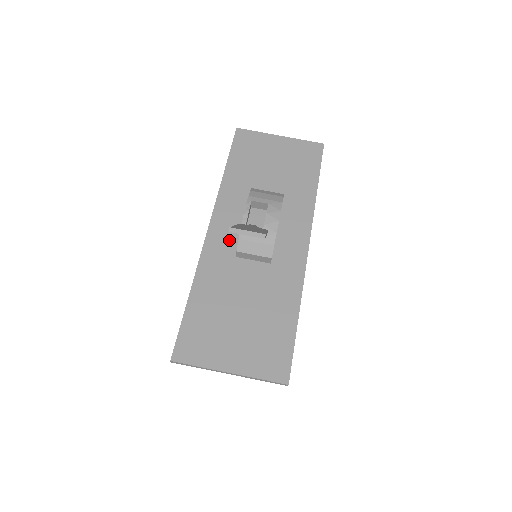
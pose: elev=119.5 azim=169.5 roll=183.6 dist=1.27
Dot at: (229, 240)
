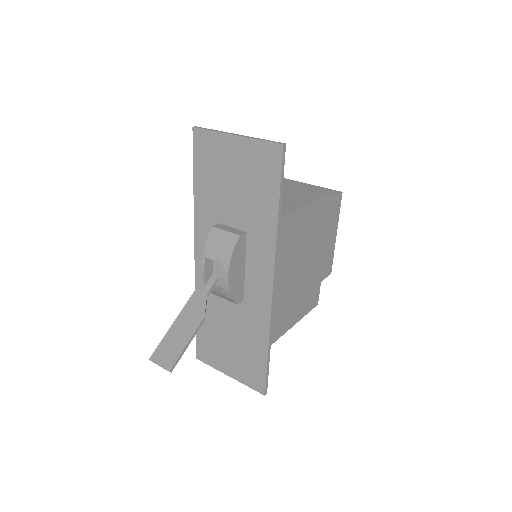
Dot at: occluded
